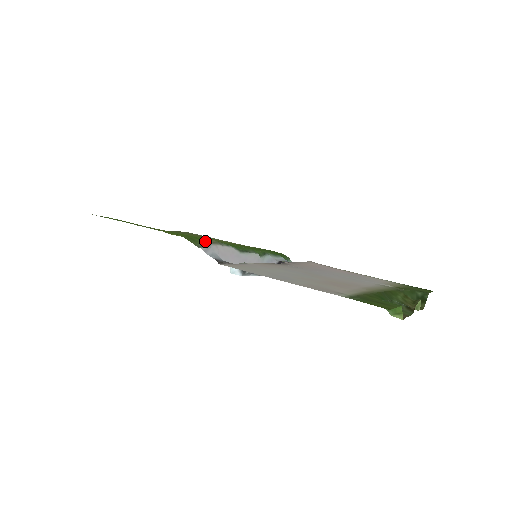
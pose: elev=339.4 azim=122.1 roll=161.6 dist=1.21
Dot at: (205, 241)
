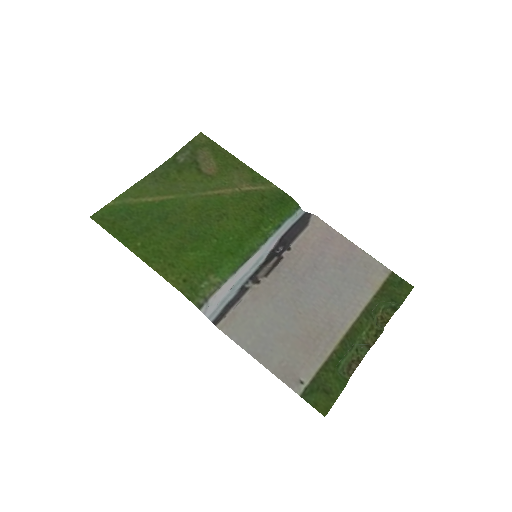
Dot at: (205, 290)
